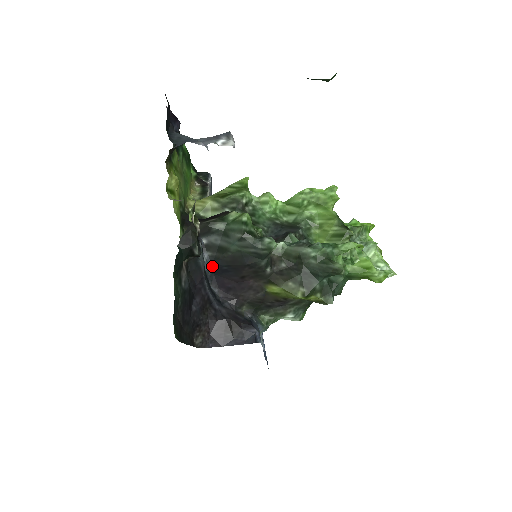
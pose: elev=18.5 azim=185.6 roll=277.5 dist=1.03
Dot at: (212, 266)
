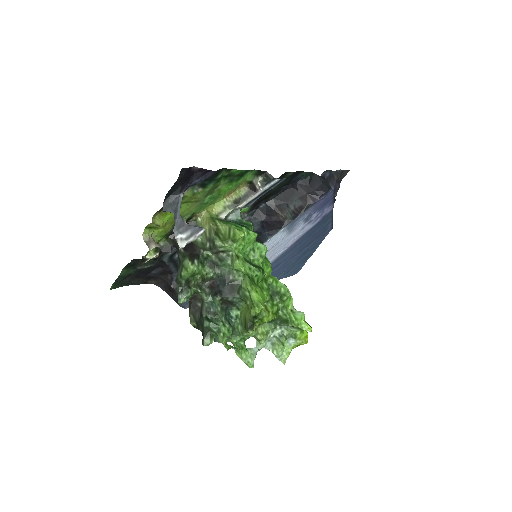
Dot at: occluded
